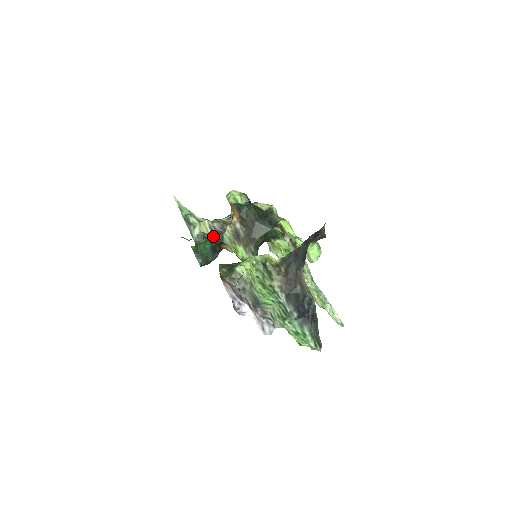
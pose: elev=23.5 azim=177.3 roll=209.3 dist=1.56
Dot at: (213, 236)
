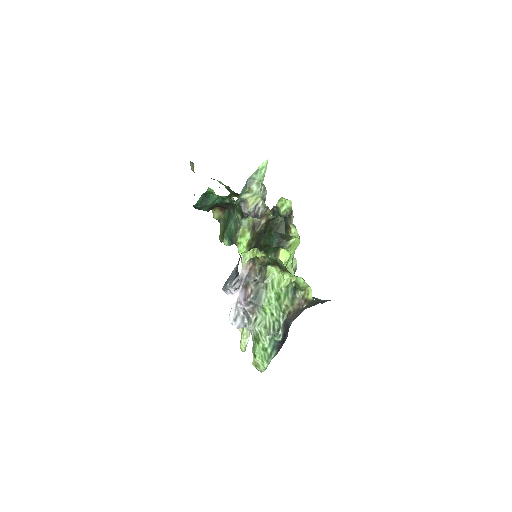
Dot at: (248, 211)
